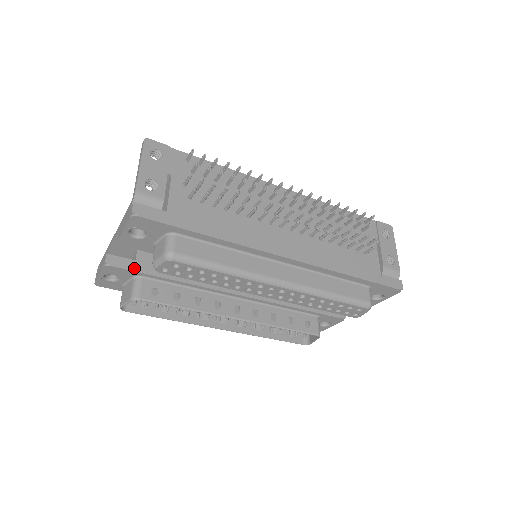
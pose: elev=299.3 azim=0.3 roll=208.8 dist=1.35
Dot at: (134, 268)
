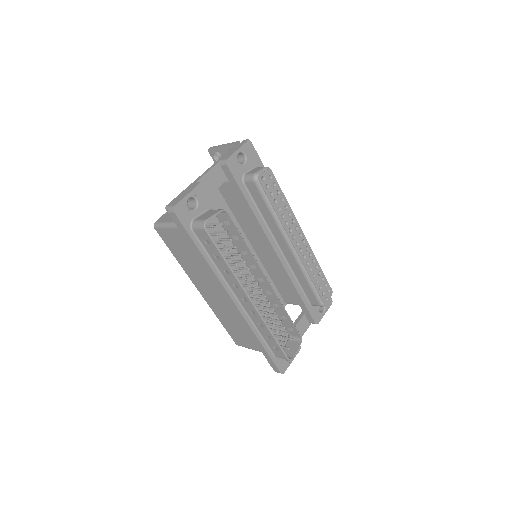
Dot at: (212, 201)
